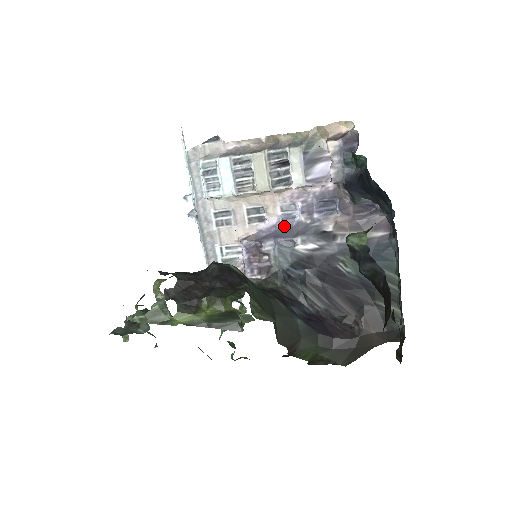
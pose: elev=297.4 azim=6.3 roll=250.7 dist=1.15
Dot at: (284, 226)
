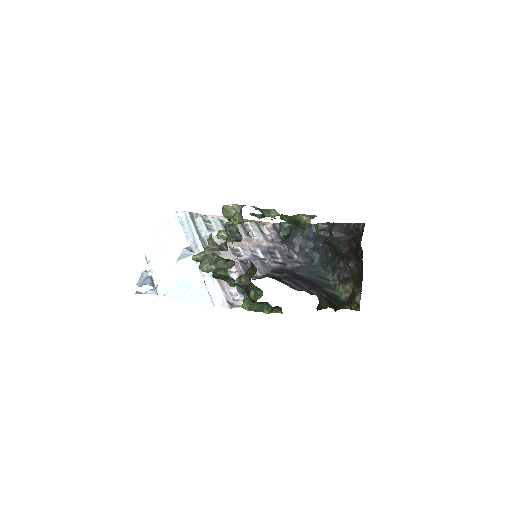
Dot at: occluded
